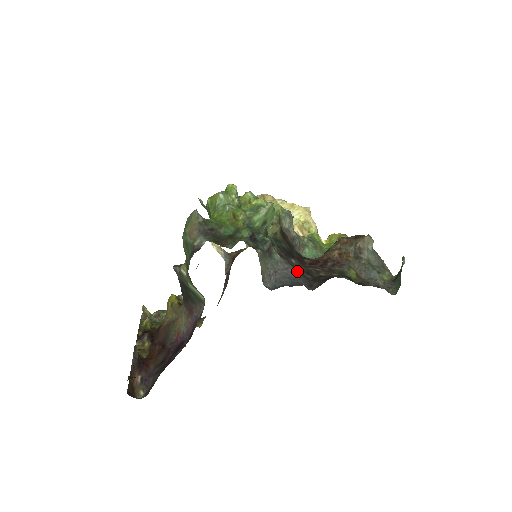
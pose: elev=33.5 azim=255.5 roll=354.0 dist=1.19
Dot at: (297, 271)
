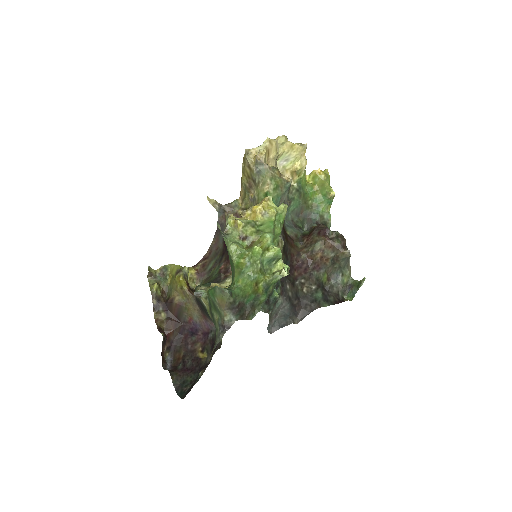
Dot at: (290, 306)
